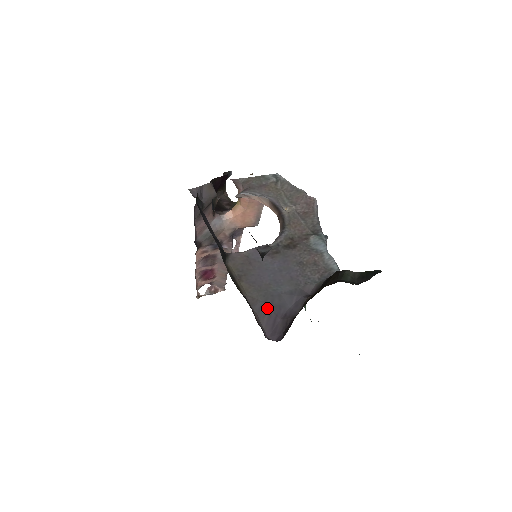
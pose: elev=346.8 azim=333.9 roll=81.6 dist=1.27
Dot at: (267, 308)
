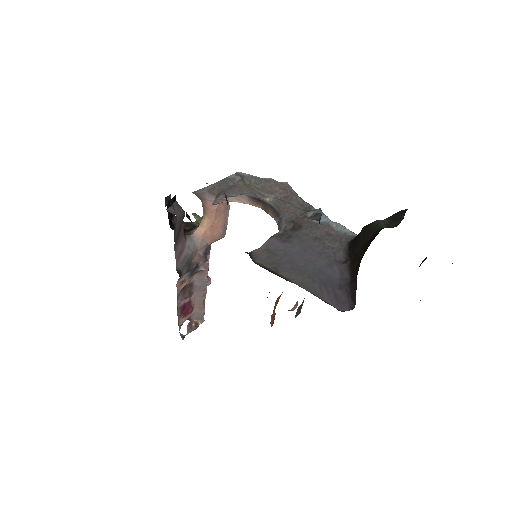
Dot at: (320, 286)
